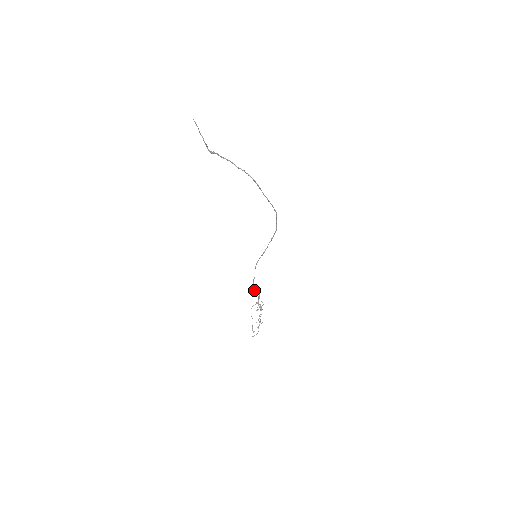
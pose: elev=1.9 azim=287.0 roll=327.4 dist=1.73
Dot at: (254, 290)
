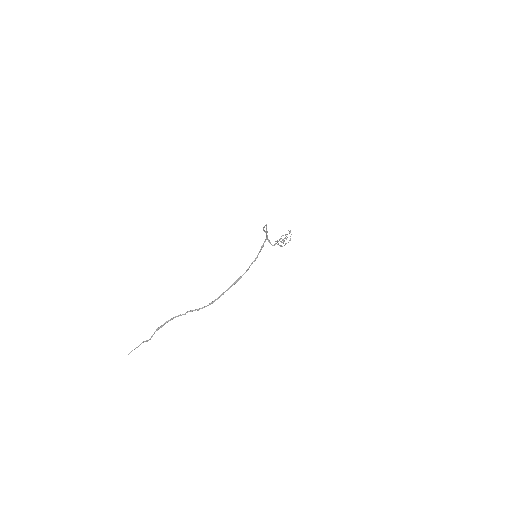
Dot at: occluded
